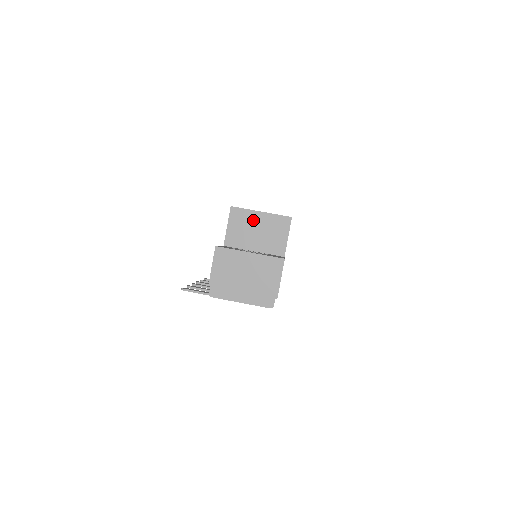
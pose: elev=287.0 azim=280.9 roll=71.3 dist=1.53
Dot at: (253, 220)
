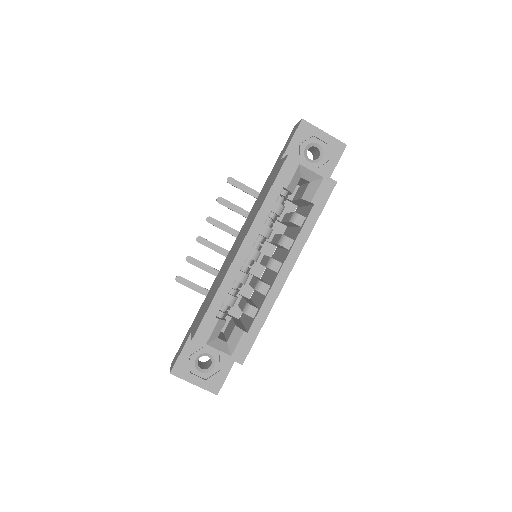
Dot at: occluded
